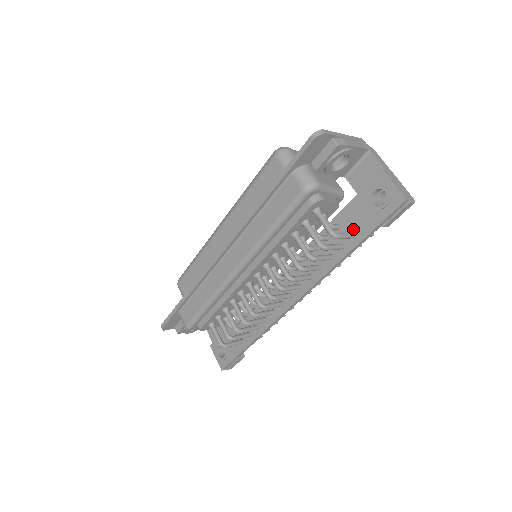
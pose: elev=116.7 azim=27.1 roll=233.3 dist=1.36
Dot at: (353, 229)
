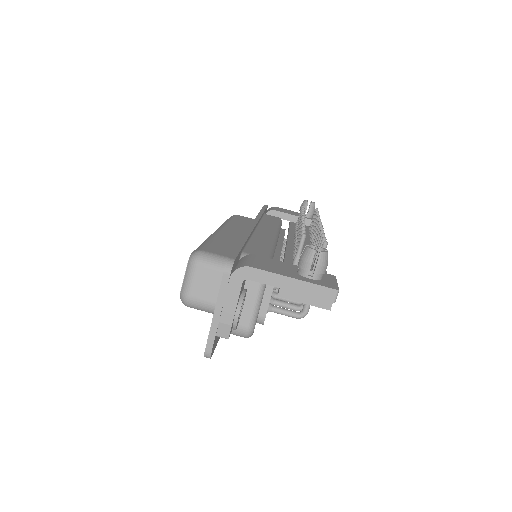
Dot at: occluded
